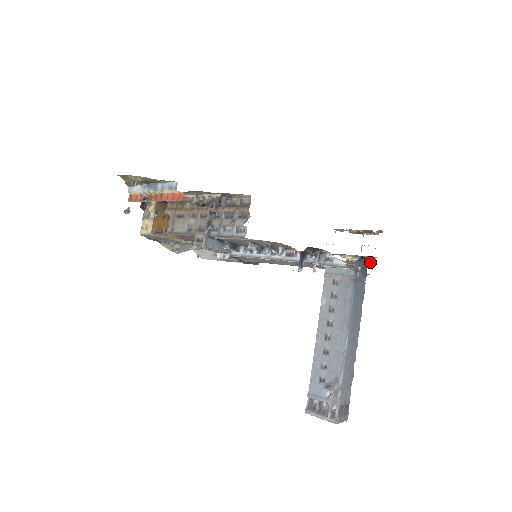
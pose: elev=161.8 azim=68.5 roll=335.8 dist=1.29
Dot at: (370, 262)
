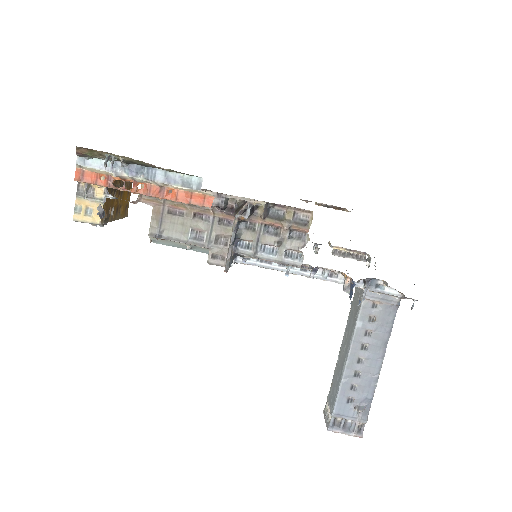
Dot at: occluded
